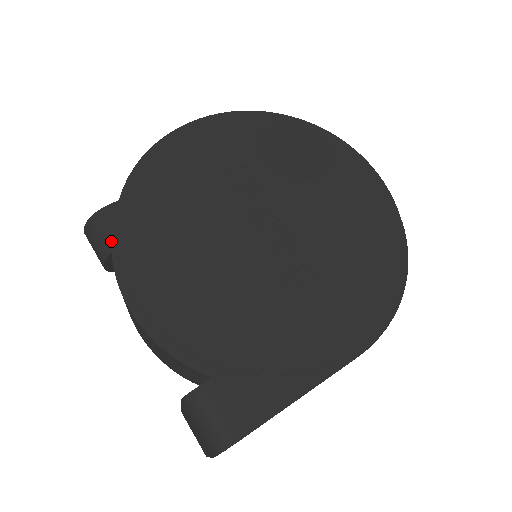
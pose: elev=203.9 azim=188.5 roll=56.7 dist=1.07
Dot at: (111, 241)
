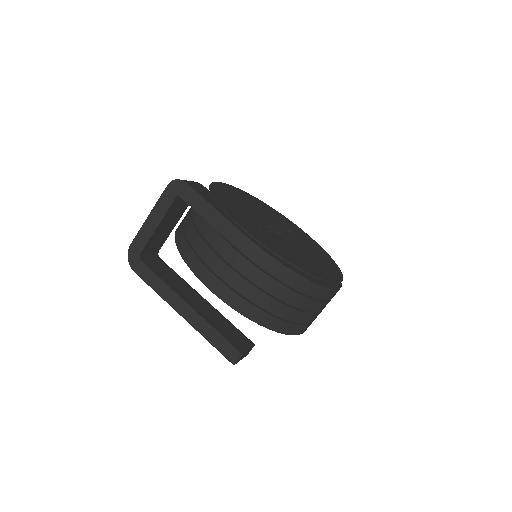
Dot at: occluded
